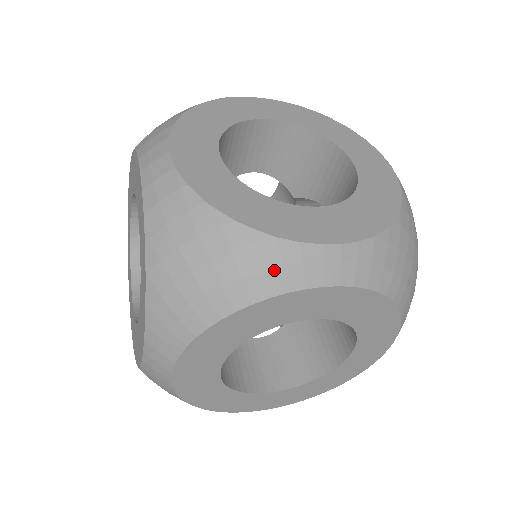
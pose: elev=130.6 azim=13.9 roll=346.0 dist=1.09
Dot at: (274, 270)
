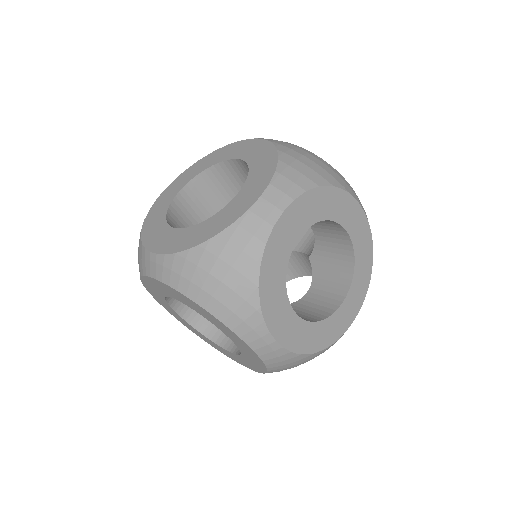
Dot at: (141, 261)
